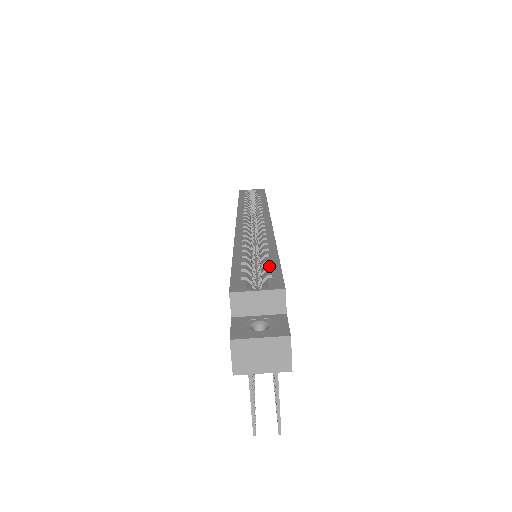
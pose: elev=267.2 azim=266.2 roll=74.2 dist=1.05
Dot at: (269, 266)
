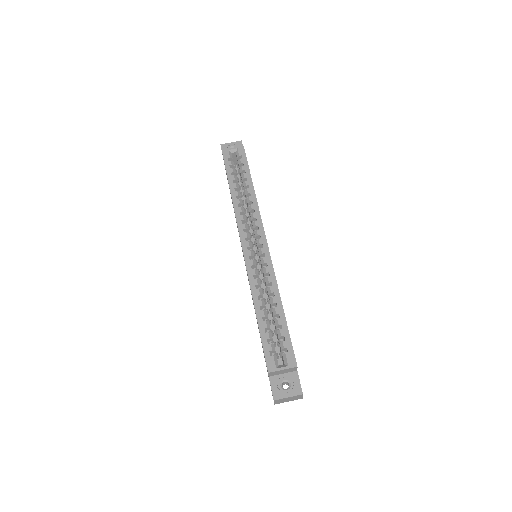
Dot at: (283, 334)
